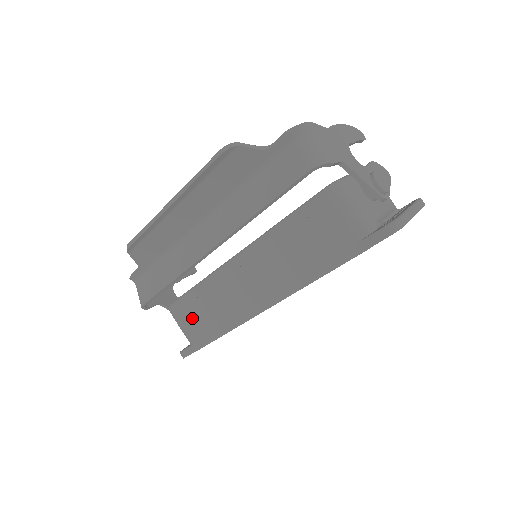
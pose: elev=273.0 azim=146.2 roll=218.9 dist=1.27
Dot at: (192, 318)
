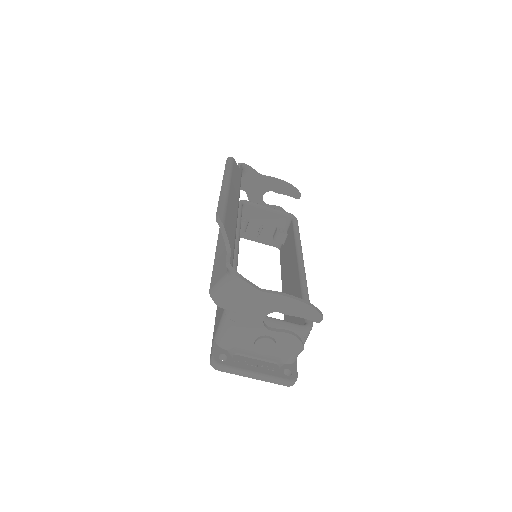
Dot at: occluded
